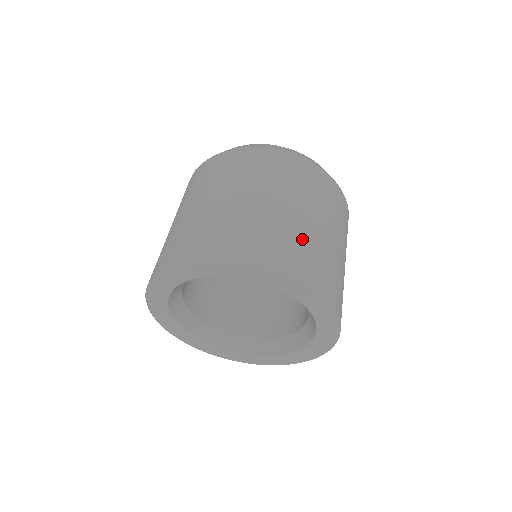
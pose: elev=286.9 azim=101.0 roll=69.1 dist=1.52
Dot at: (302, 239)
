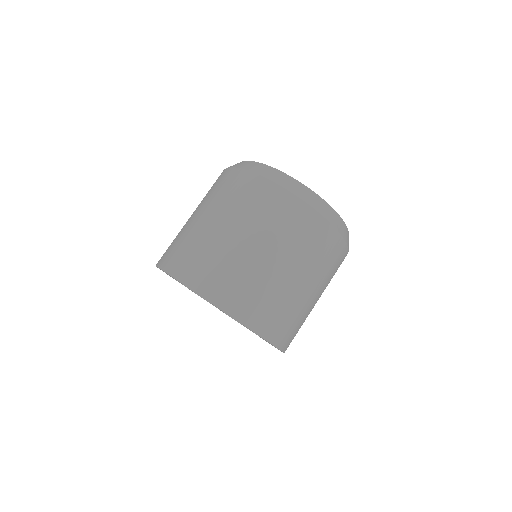
Dot at: (297, 315)
